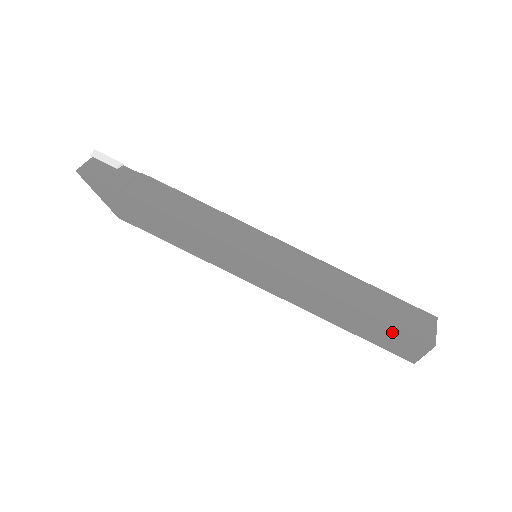
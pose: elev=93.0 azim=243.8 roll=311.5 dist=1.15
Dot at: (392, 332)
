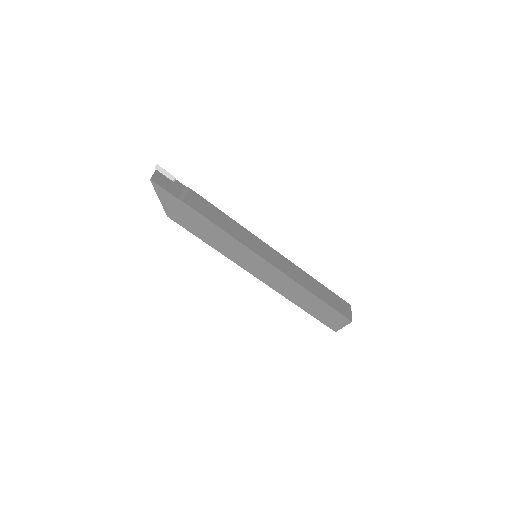
Dot at: (330, 312)
